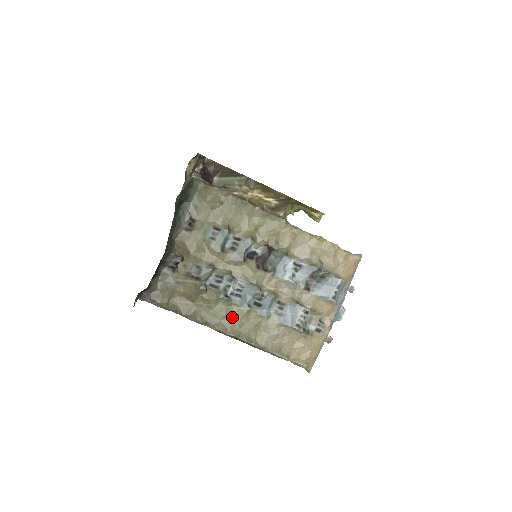
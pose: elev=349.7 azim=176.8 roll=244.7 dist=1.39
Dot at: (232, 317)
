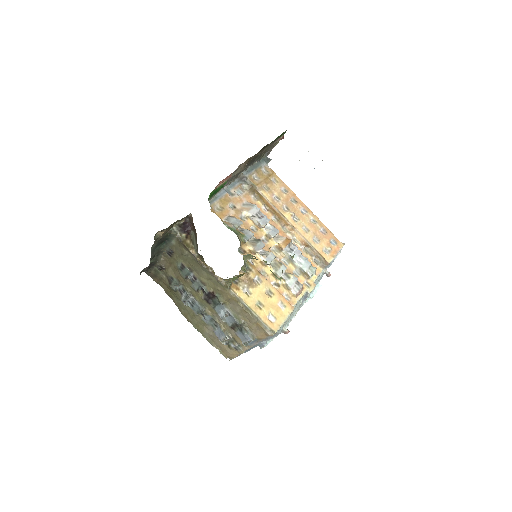
Dot at: (188, 312)
